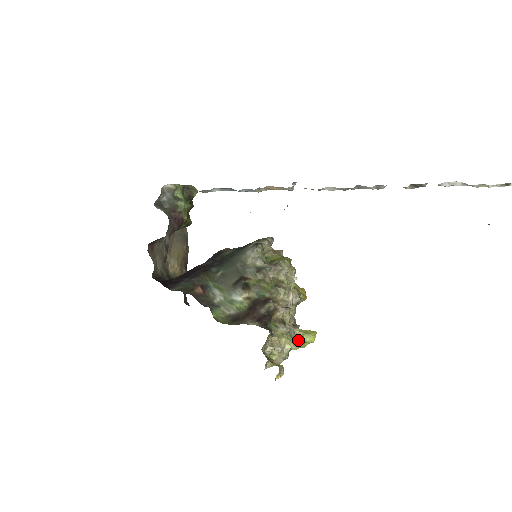
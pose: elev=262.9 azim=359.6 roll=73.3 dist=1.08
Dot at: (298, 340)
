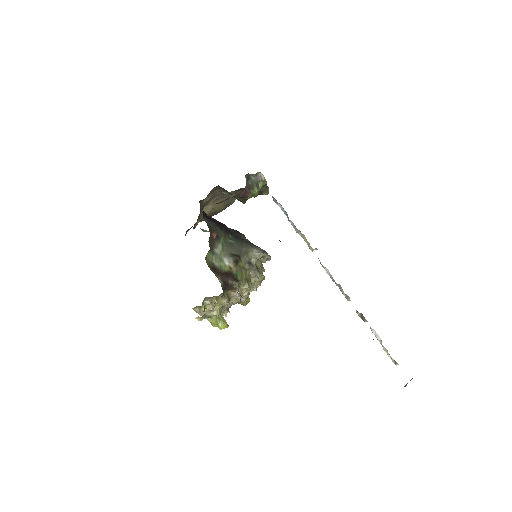
Dot at: (216, 319)
